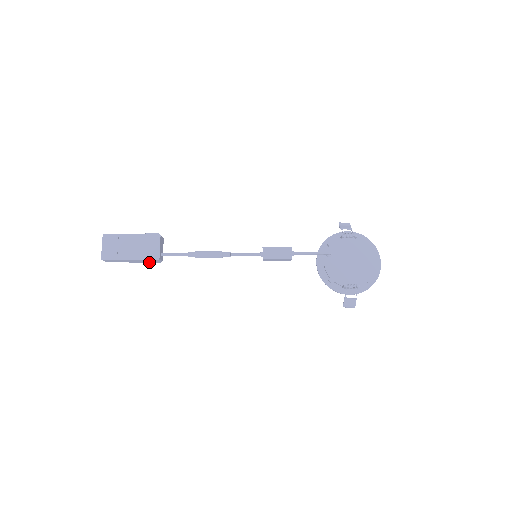
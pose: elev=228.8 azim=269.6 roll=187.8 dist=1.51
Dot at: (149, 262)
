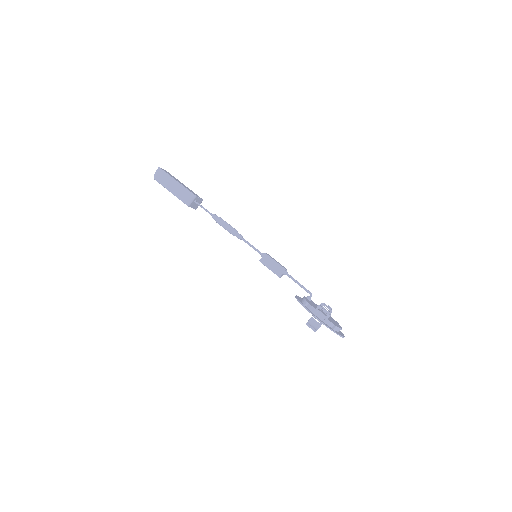
Dot at: (180, 199)
